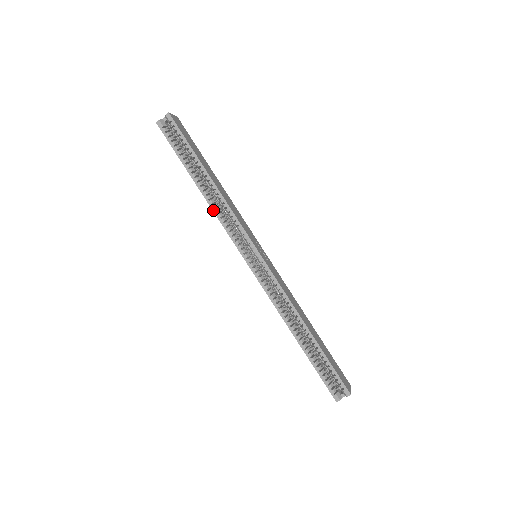
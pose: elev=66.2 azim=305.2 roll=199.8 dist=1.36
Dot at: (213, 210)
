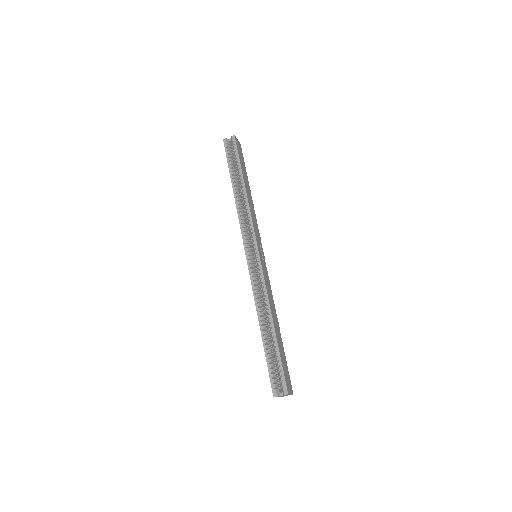
Dot at: (237, 209)
